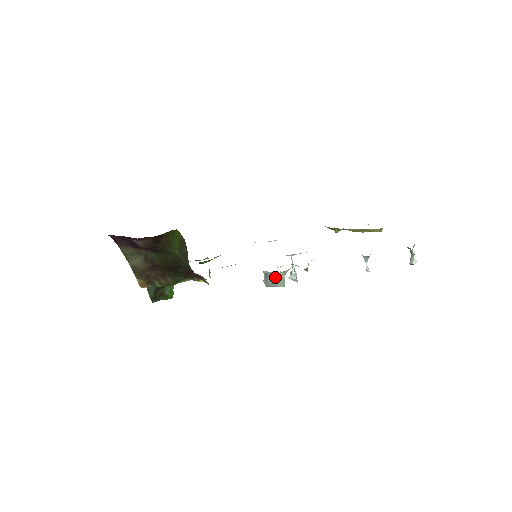
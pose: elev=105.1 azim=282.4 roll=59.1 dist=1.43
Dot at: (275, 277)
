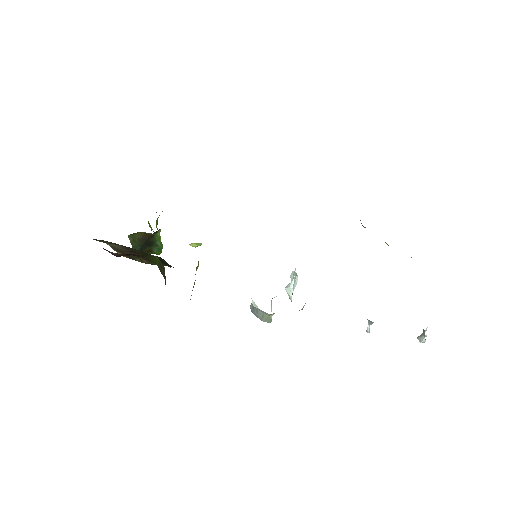
Dot at: (262, 313)
